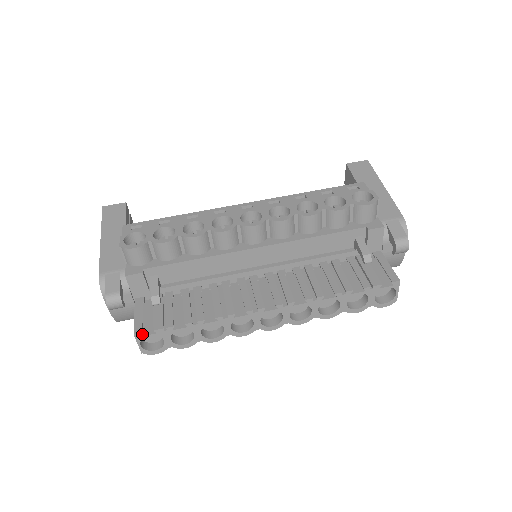
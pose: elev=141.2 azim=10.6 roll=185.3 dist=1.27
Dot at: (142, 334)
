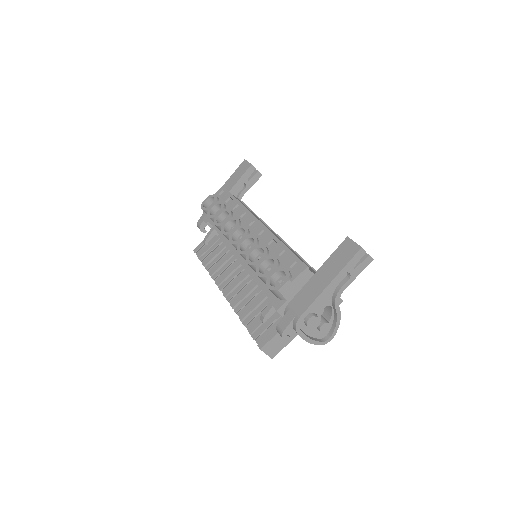
Dot at: (197, 253)
